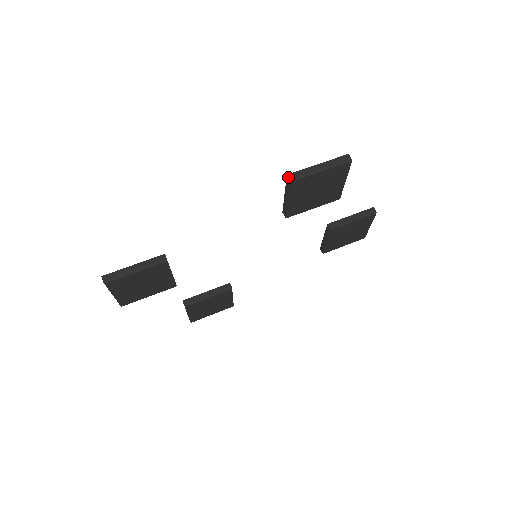
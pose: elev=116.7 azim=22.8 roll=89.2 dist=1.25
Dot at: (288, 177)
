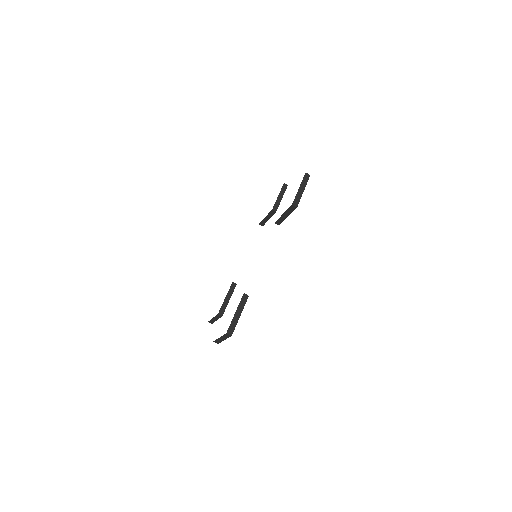
Dot at: (294, 206)
